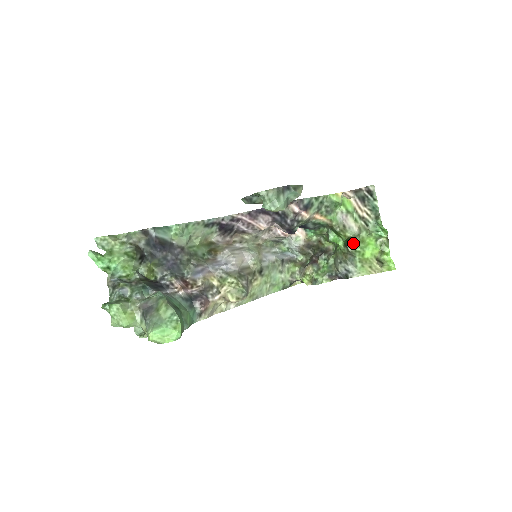
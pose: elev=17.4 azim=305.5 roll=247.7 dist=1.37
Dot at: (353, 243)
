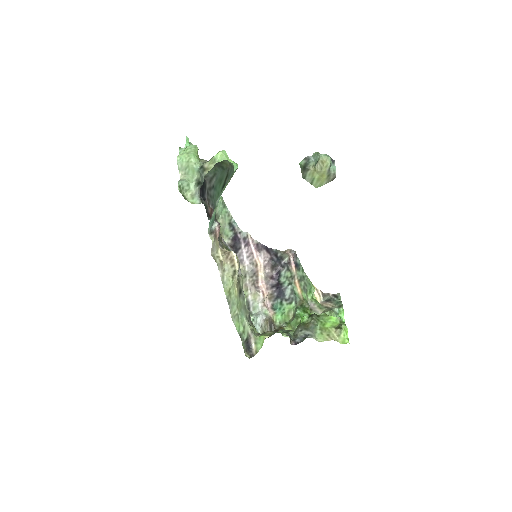
Dot at: (317, 316)
